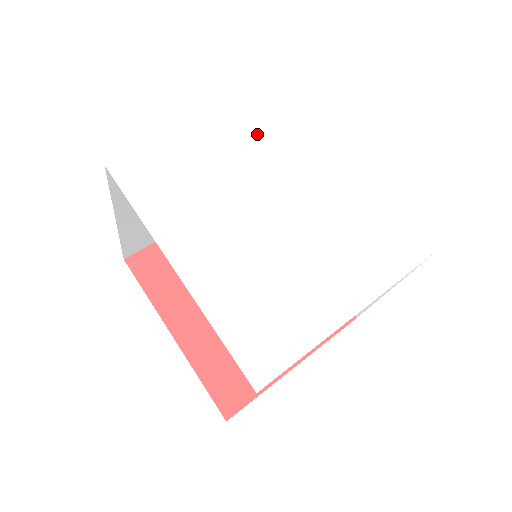
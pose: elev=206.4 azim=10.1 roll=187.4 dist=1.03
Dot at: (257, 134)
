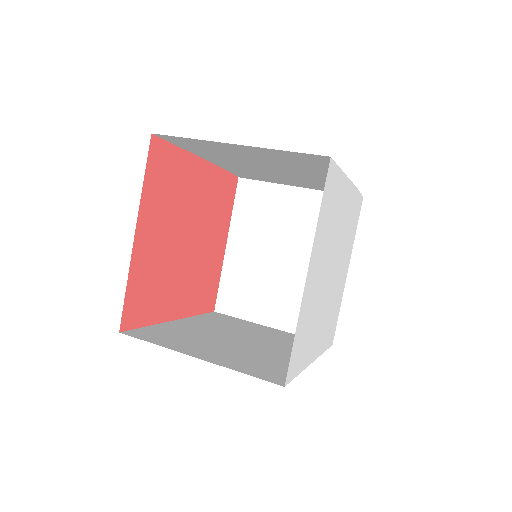
Dot at: (324, 238)
